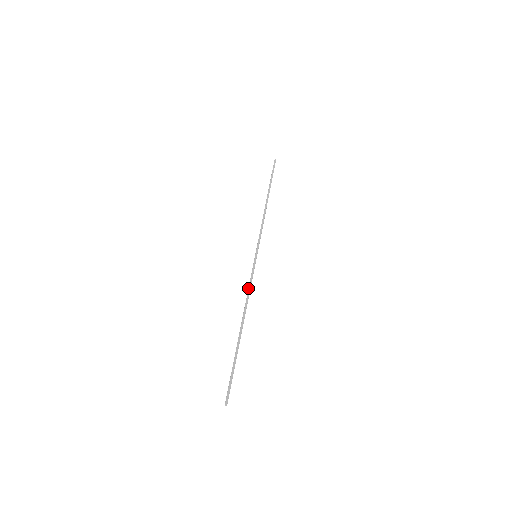
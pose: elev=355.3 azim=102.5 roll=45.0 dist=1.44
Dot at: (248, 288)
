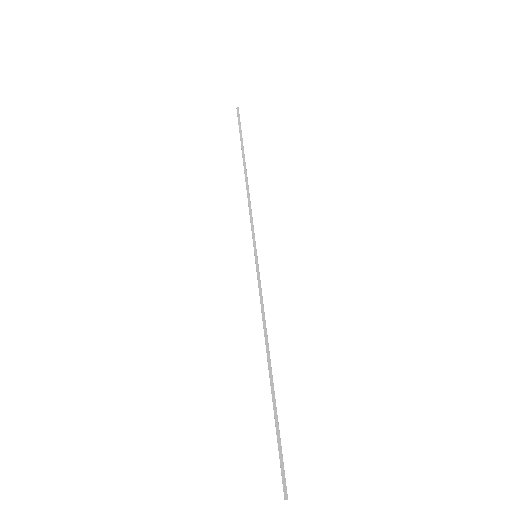
Dot at: (261, 307)
